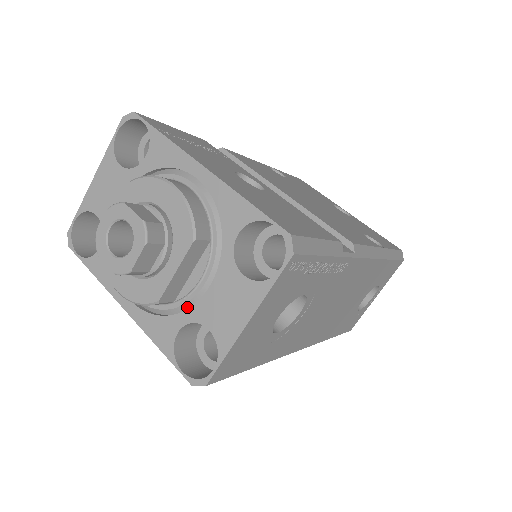
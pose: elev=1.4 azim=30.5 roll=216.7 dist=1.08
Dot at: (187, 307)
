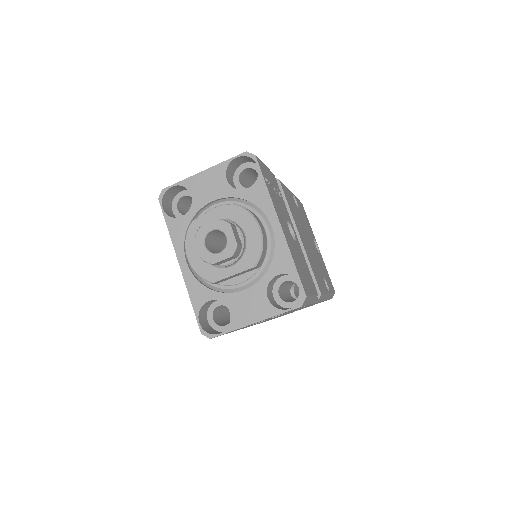
Dot at: (222, 291)
